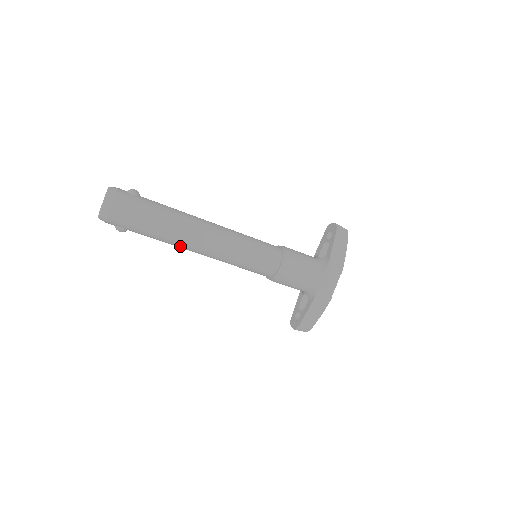
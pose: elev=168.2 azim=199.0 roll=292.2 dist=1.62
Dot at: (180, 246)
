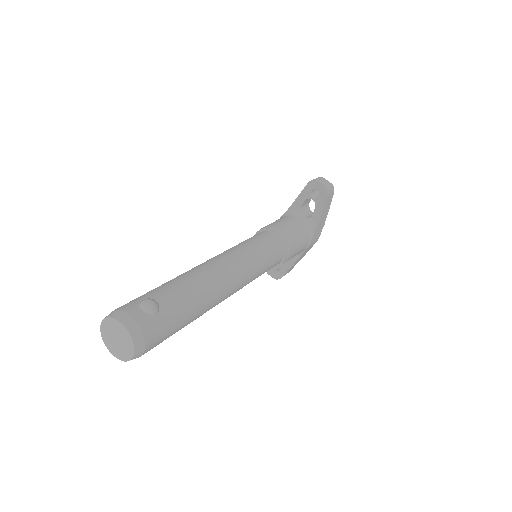
Dot at: occluded
